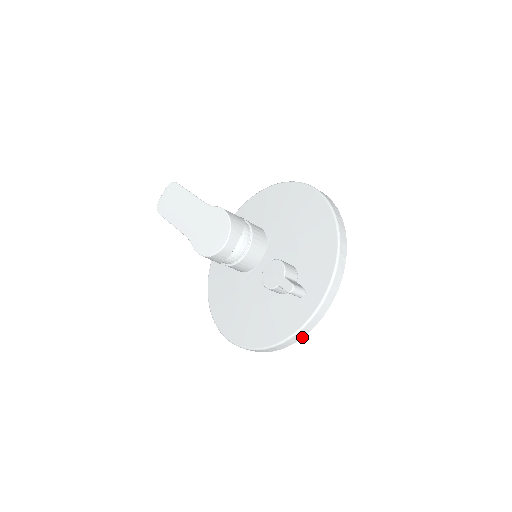
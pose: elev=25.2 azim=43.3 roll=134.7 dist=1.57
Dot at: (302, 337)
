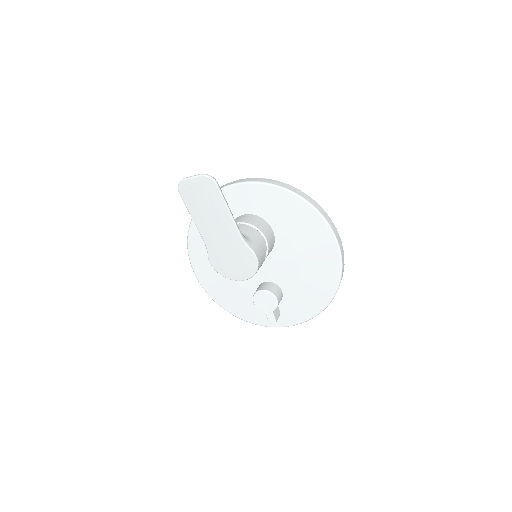
Dot at: occluded
